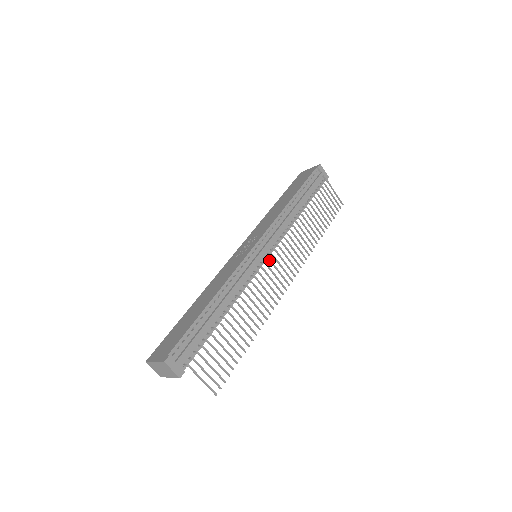
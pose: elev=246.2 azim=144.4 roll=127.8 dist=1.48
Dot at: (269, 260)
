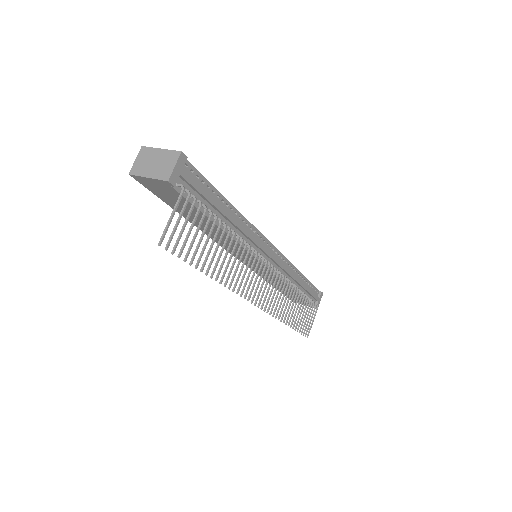
Dot at: (269, 265)
